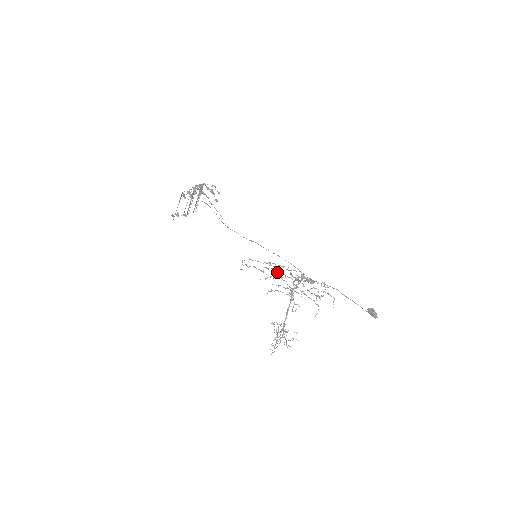
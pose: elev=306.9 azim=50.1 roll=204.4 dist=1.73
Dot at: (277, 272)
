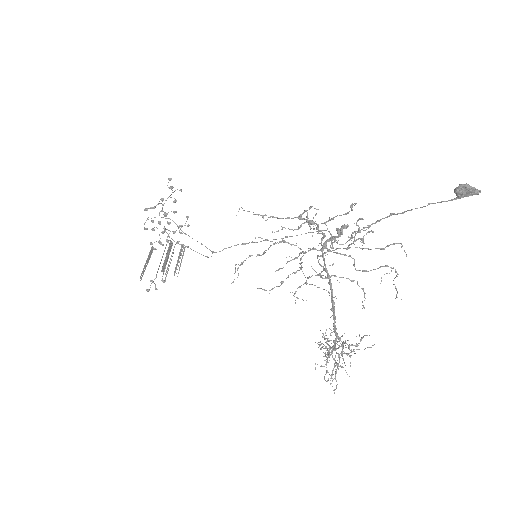
Dot at: occluded
